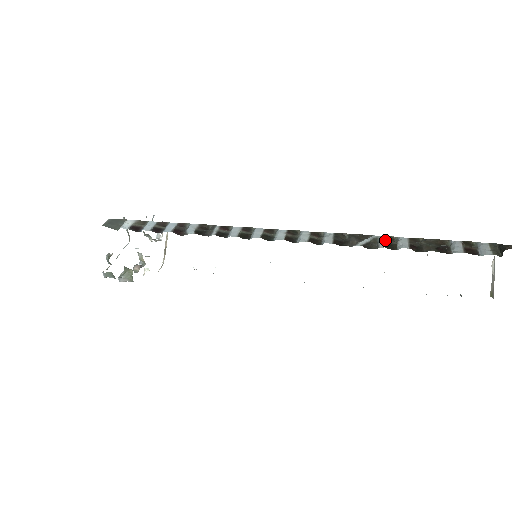
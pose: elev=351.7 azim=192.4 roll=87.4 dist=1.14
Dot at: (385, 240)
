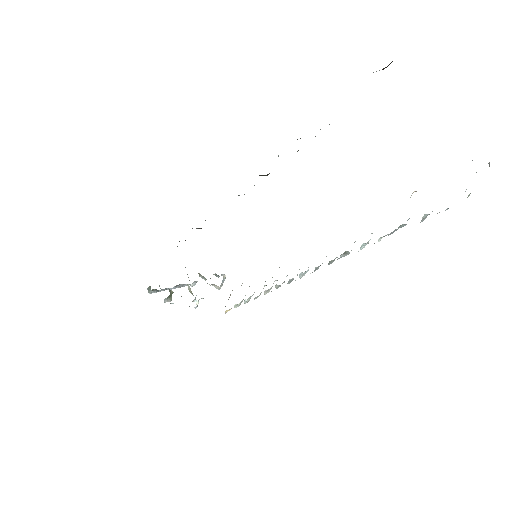
Dot at: occluded
